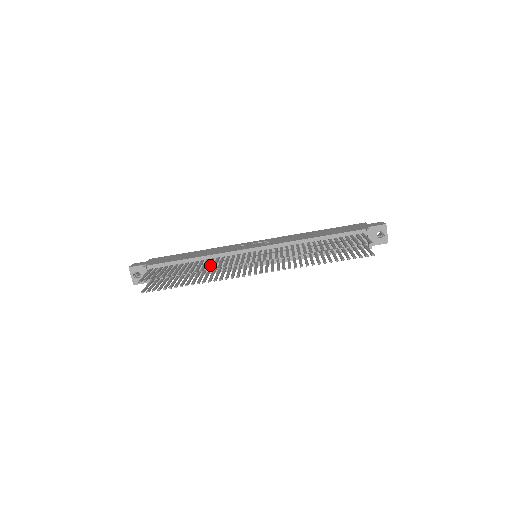
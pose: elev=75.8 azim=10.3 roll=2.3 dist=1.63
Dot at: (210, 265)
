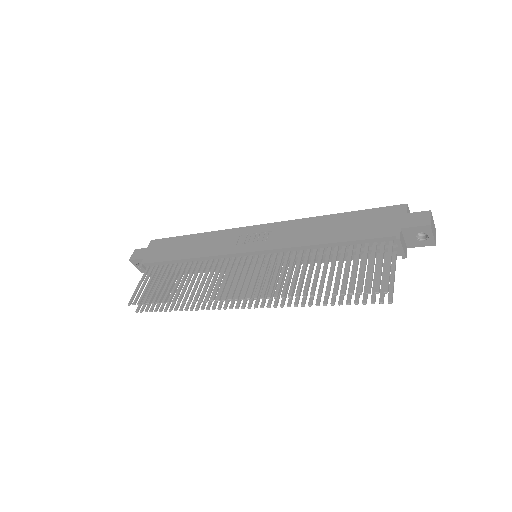
Dot at: (196, 285)
